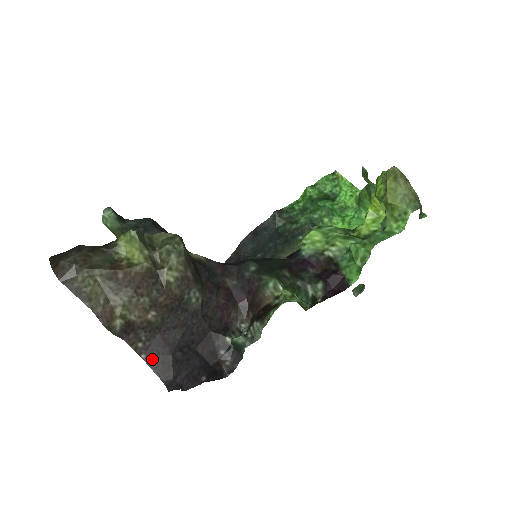
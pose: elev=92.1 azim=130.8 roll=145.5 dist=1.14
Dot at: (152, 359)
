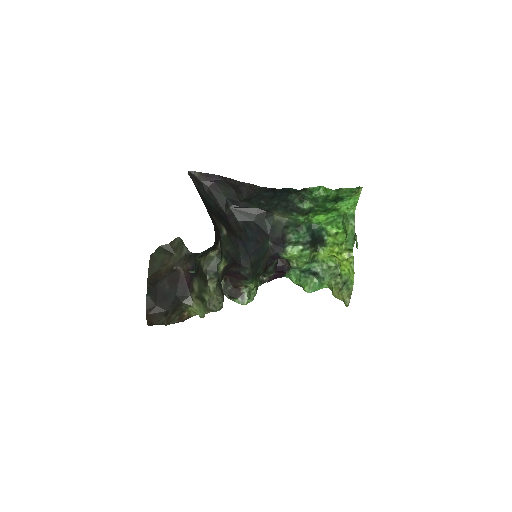
Dot at: occluded
